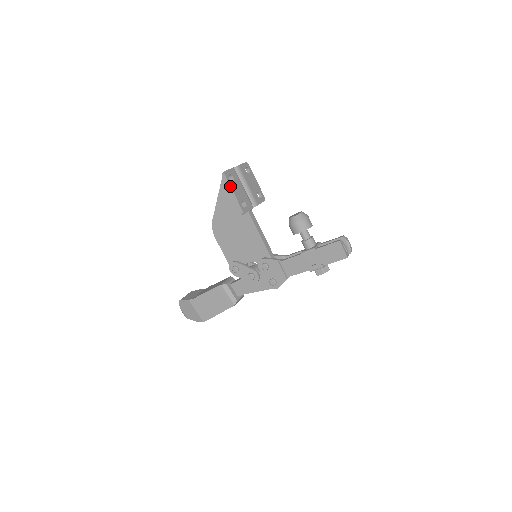
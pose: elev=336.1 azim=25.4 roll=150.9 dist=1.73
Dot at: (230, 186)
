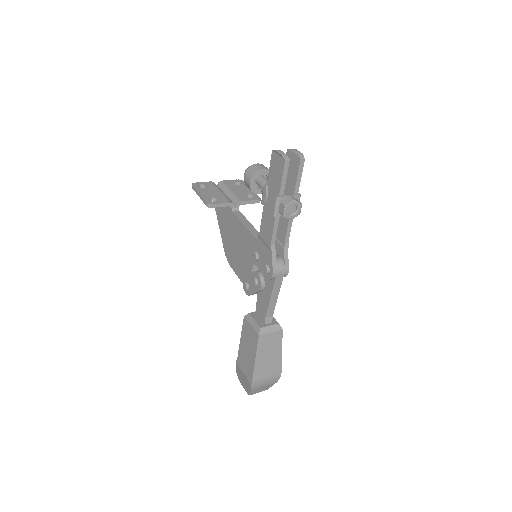
Dot at: (196, 190)
